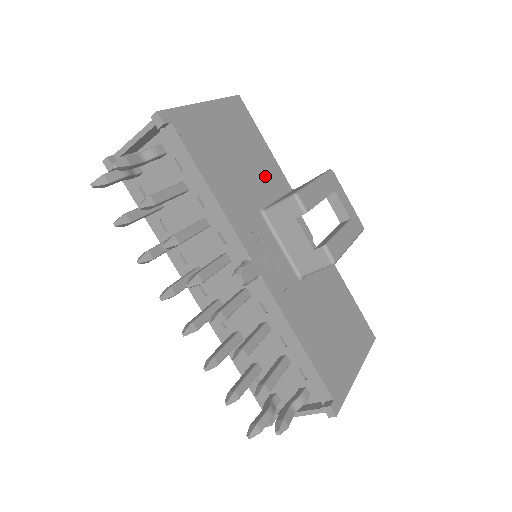
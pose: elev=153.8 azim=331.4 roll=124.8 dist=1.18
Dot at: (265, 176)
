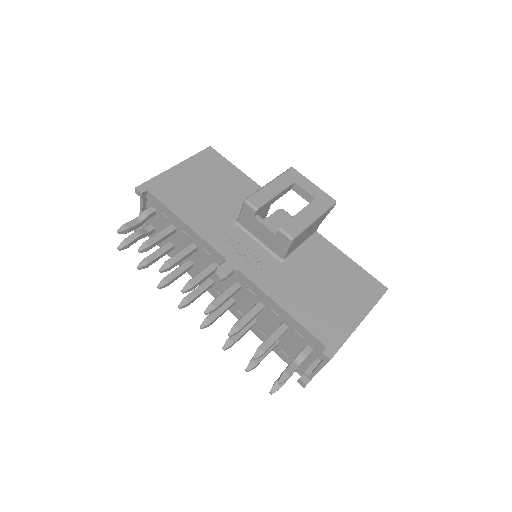
Dot at: (240, 195)
